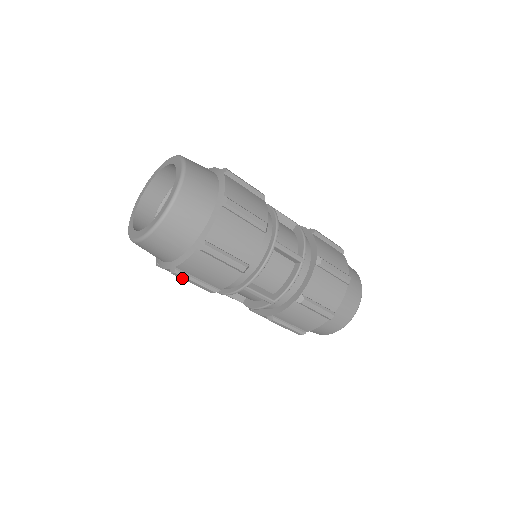
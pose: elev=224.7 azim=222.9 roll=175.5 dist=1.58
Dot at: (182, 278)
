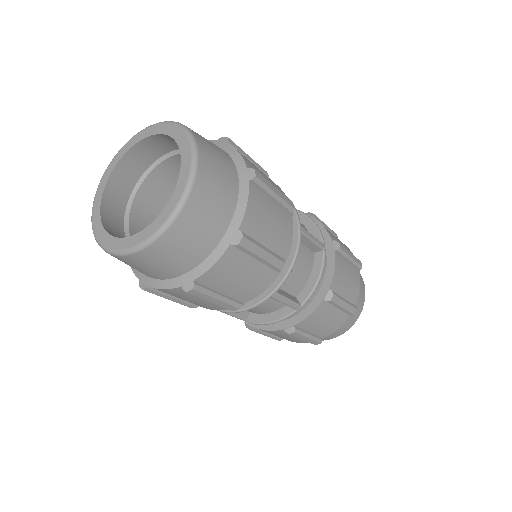
Dot at: (200, 296)
